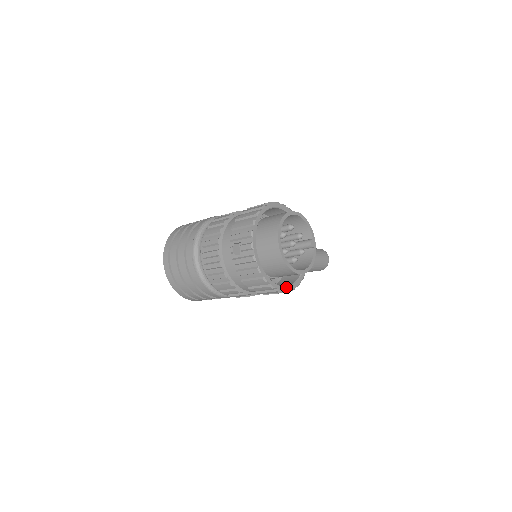
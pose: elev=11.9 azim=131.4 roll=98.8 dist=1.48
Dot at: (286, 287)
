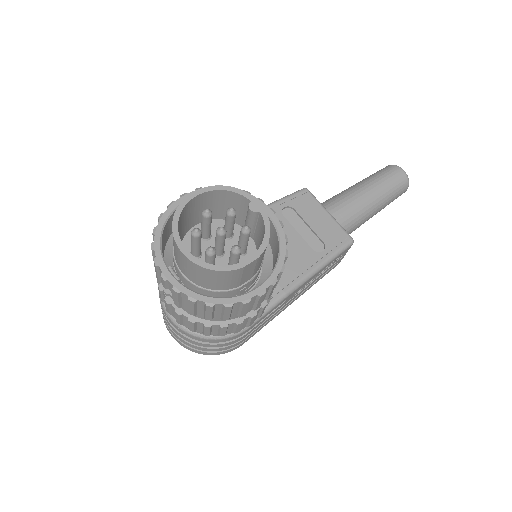
Dot at: (257, 289)
